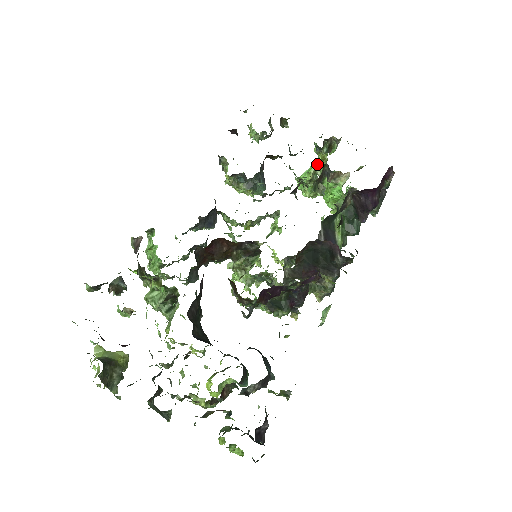
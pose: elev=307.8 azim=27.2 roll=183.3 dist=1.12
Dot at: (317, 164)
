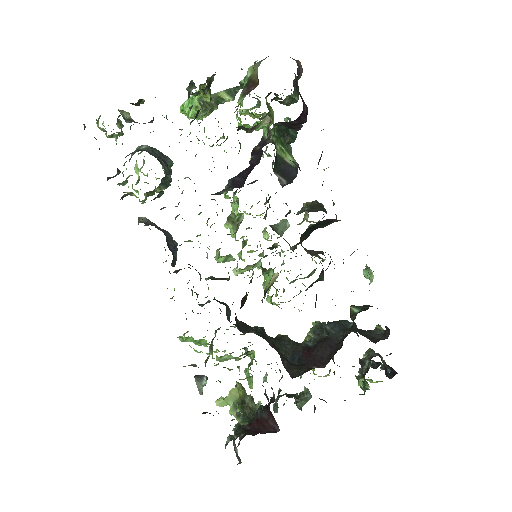
Dot at: (198, 96)
